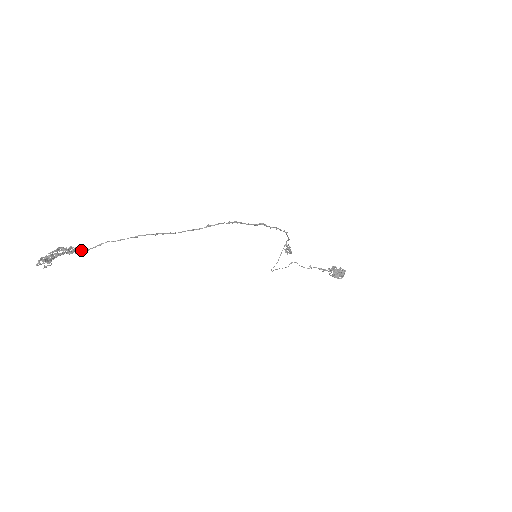
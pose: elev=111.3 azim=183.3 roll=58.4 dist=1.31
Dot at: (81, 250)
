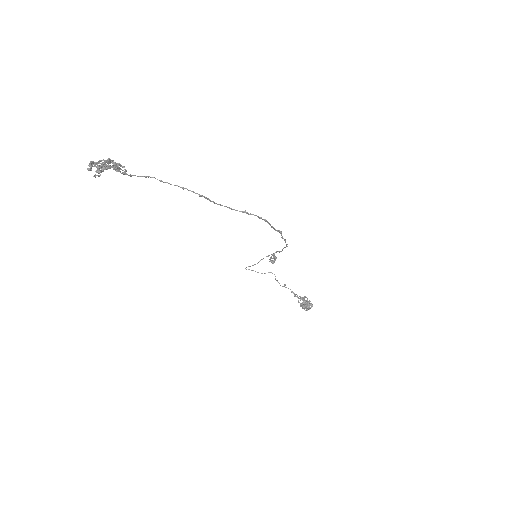
Dot at: (125, 171)
